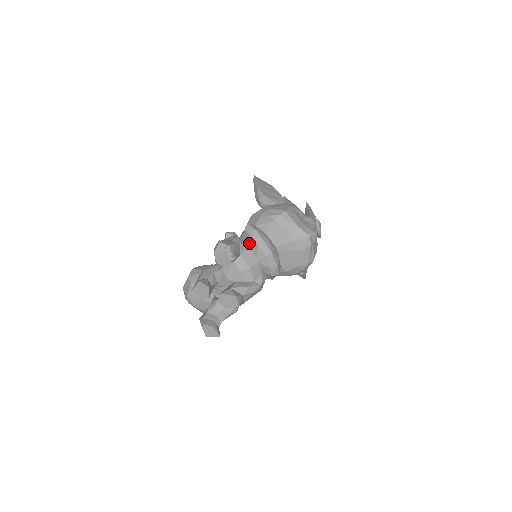
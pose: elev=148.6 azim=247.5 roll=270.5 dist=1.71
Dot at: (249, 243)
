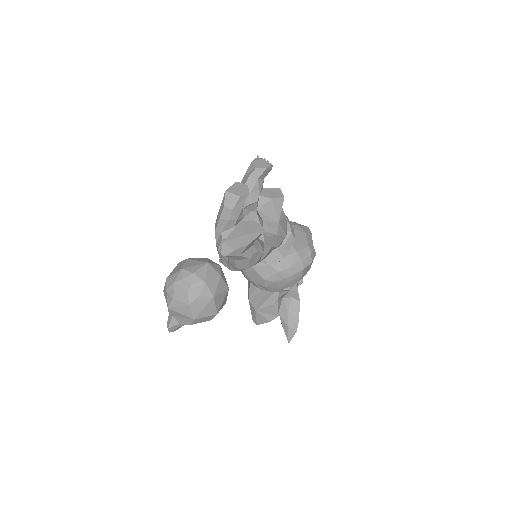
Dot at: occluded
